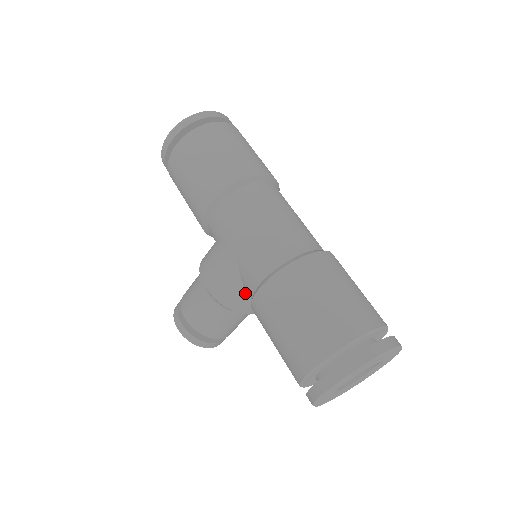
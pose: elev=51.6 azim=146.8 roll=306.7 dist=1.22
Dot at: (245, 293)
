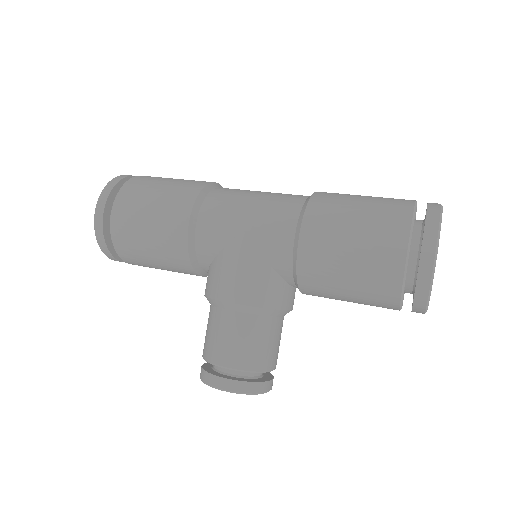
Dot at: (278, 278)
